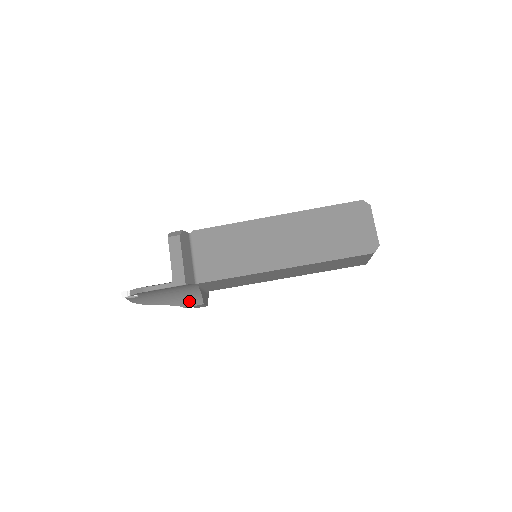
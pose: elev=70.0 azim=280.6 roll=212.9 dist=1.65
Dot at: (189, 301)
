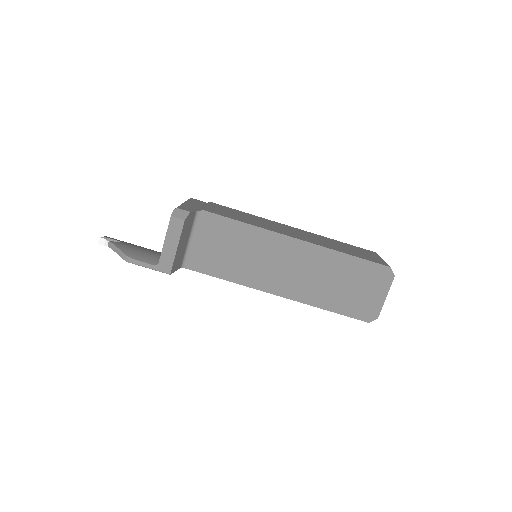
Dot at: occluded
